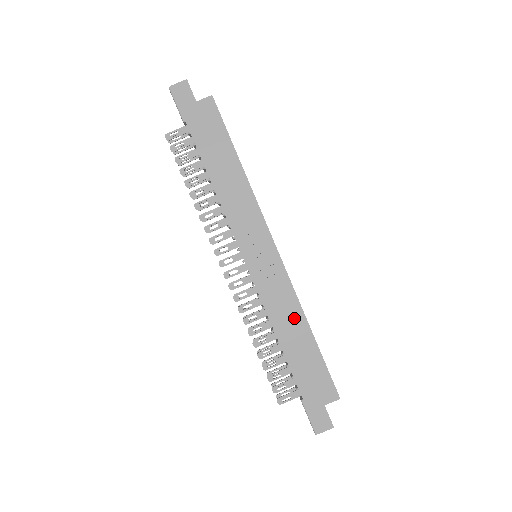
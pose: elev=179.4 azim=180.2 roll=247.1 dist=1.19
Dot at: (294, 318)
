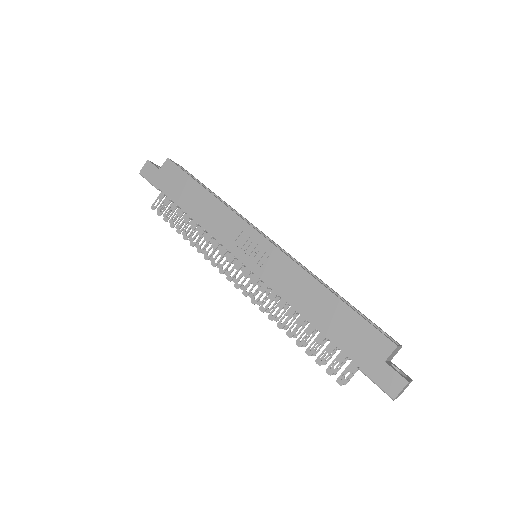
Dot at: (308, 288)
